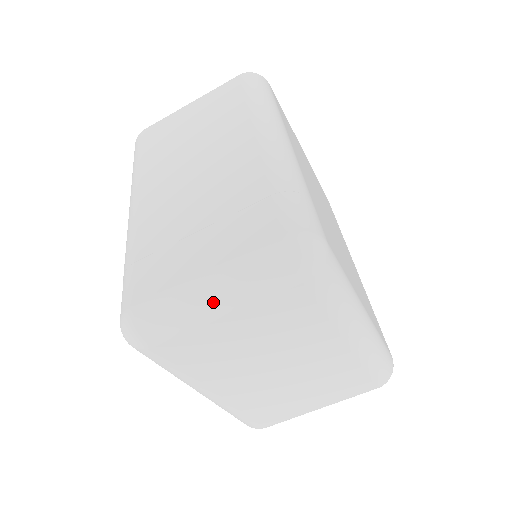
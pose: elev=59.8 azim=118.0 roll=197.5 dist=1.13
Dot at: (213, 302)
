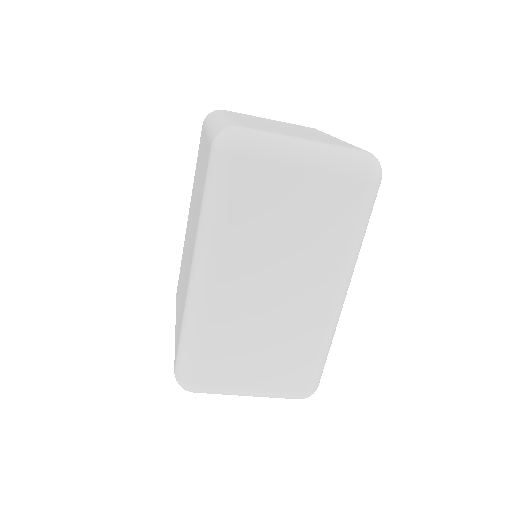
Dot at: occluded
